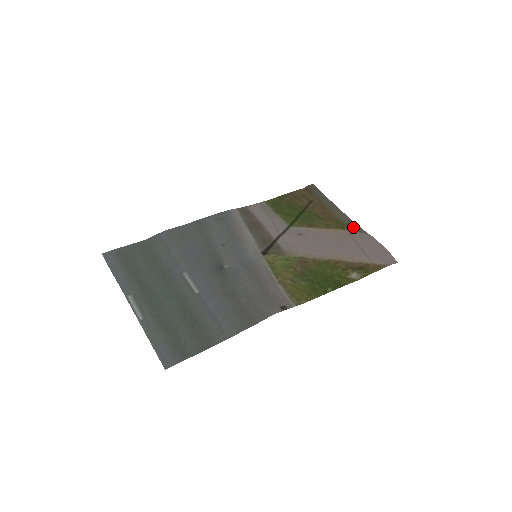
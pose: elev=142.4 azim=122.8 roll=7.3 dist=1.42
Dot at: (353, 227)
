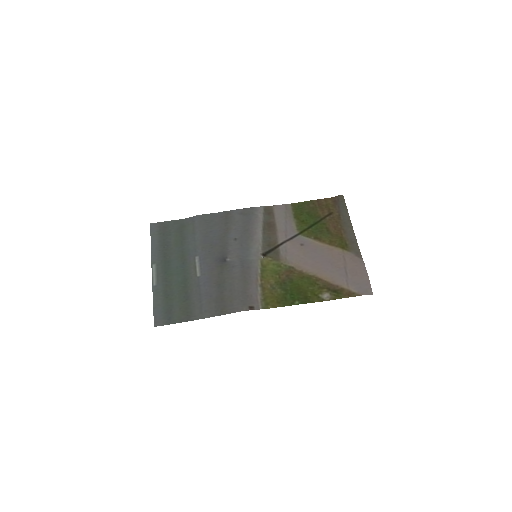
Dot at: (353, 249)
